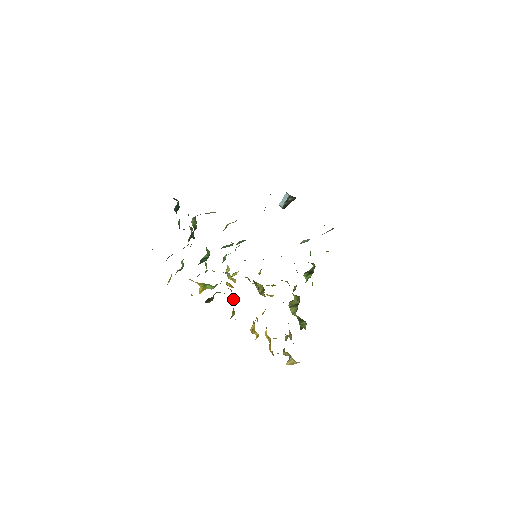
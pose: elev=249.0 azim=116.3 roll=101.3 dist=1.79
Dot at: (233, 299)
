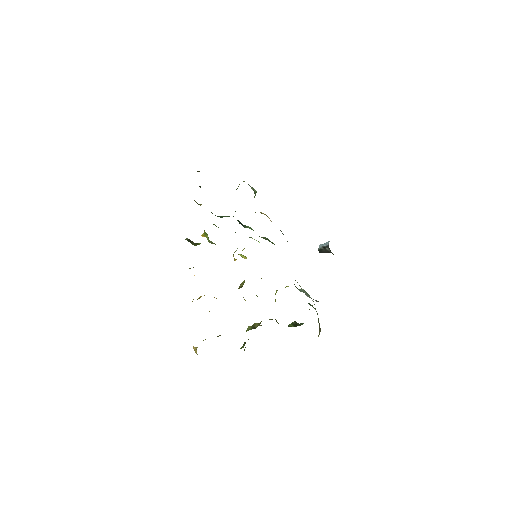
Dot at: occluded
